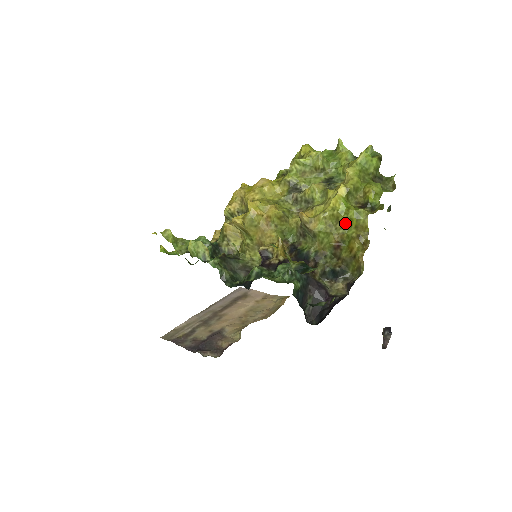
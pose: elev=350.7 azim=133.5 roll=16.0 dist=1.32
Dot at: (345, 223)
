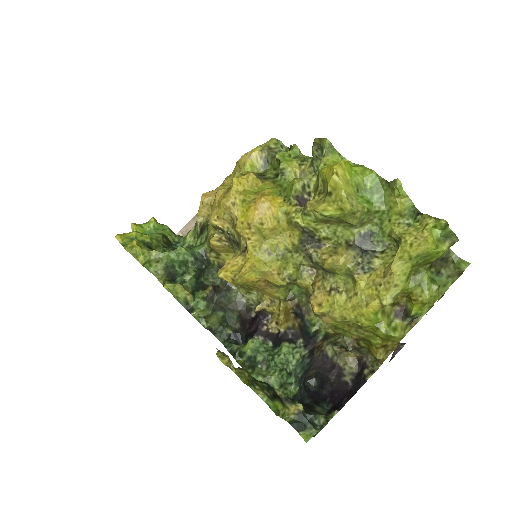
Dot at: (370, 332)
